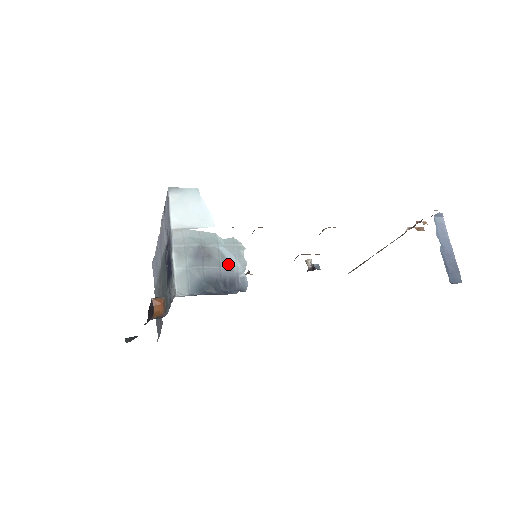
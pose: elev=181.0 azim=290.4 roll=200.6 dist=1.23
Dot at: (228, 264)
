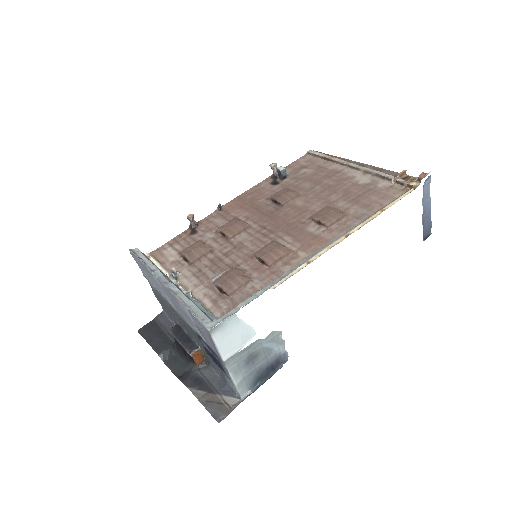
Dot at: (271, 351)
